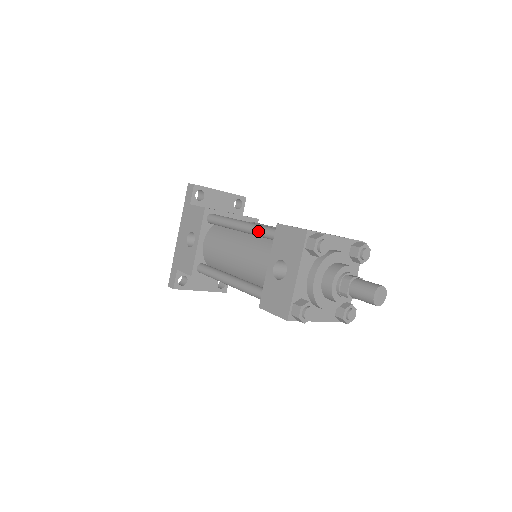
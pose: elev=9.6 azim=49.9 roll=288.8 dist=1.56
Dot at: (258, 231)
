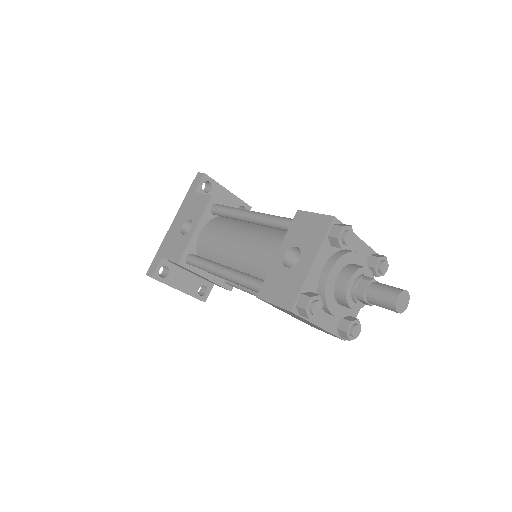
Dot at: (271, 220)
